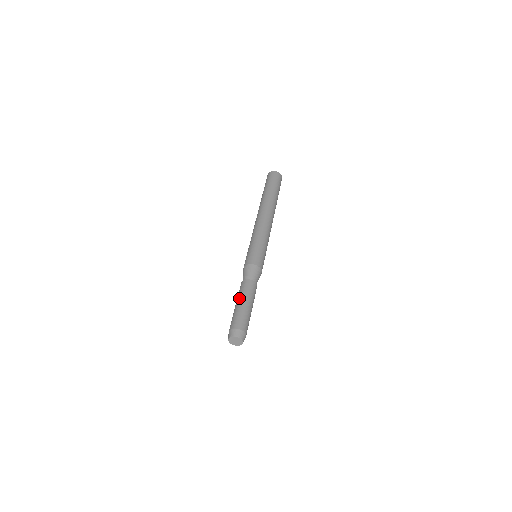
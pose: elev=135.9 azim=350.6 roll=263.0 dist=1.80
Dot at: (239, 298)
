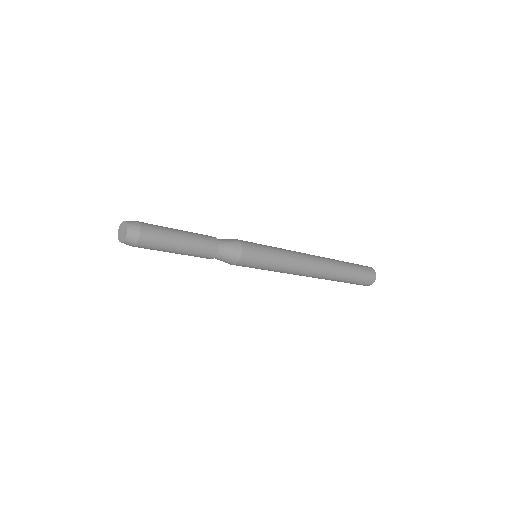
Dot at: occluded
